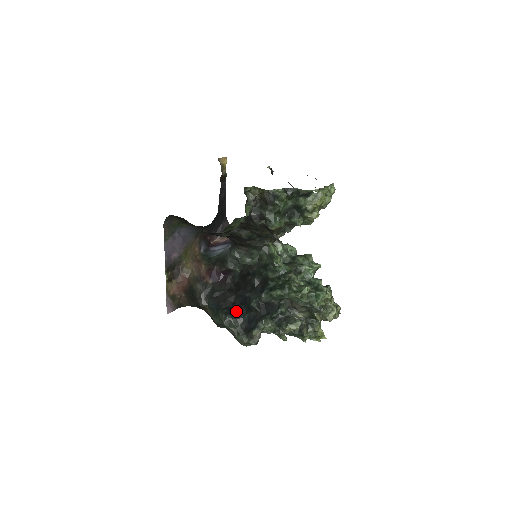
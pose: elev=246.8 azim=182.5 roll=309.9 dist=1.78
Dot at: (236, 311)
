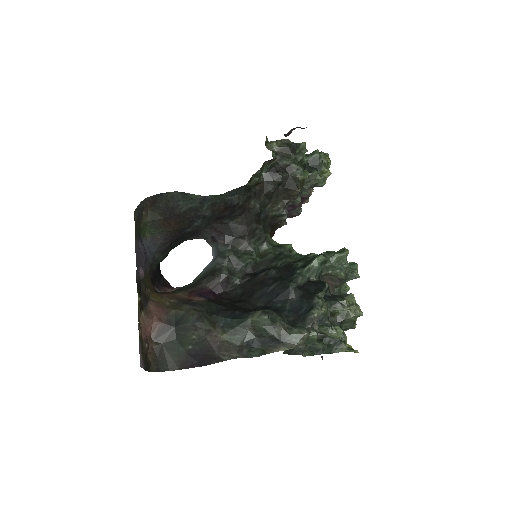
Dot at: occluded
